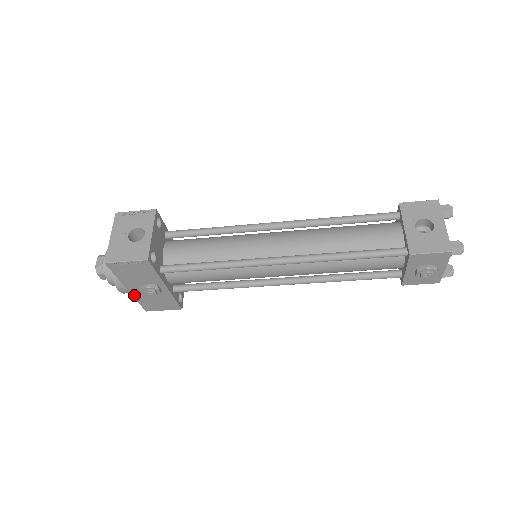
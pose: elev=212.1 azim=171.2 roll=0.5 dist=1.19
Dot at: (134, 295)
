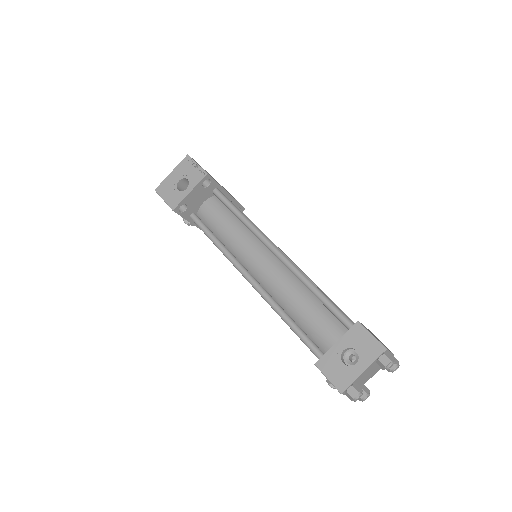
Dot at: occluded
